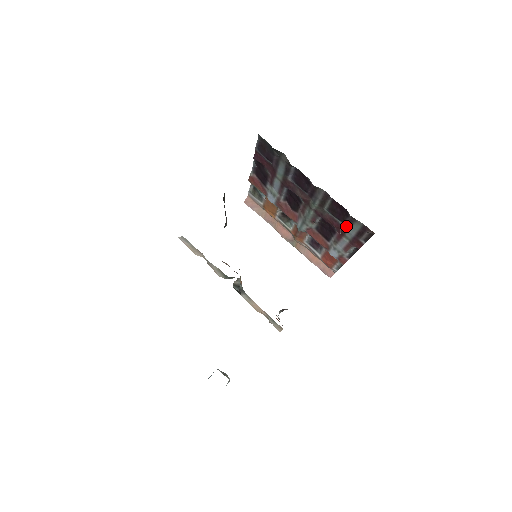
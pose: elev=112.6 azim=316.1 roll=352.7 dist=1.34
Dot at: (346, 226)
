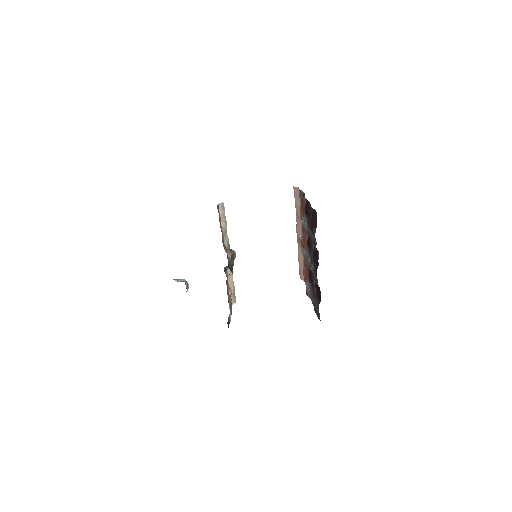
Dot at: (316, 300)
